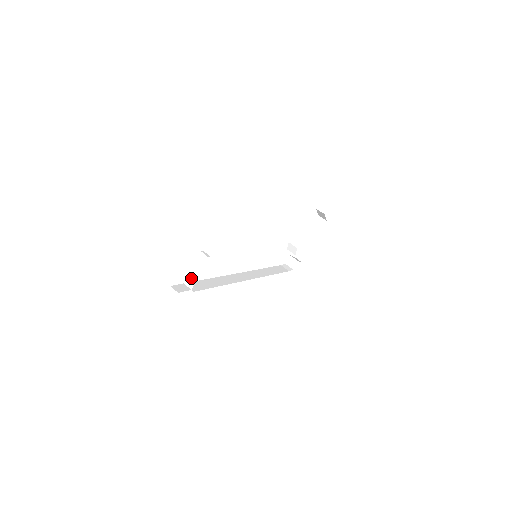
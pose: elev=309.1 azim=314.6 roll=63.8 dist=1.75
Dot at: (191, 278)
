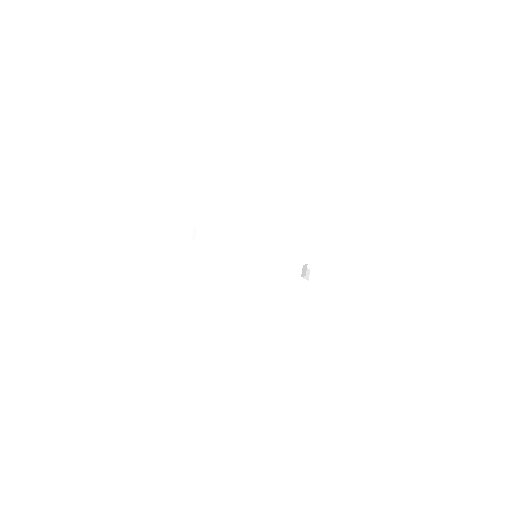
Dot at: (173, 231)
